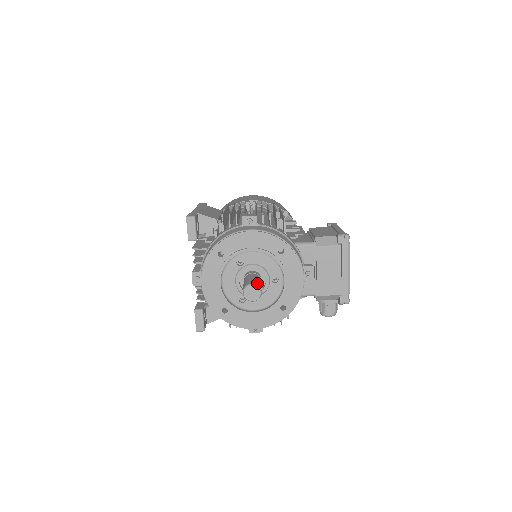
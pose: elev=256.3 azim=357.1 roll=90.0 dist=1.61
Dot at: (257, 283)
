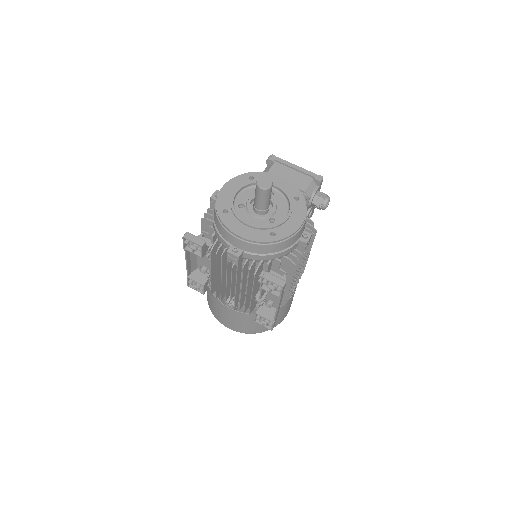
Dot at: occluded
